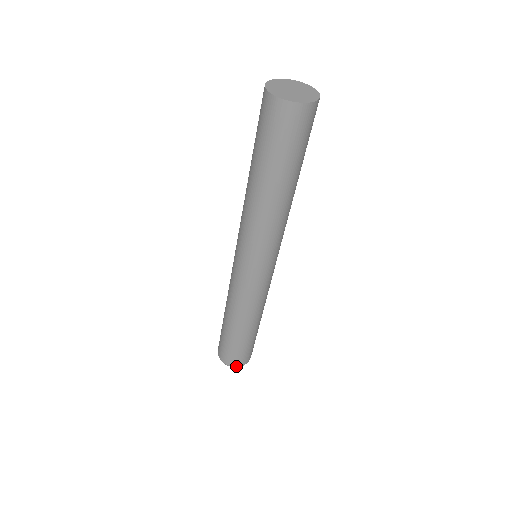
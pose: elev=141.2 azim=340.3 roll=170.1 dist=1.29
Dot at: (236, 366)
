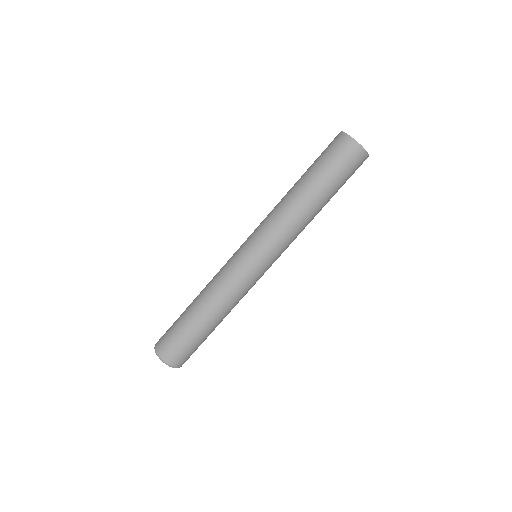
Dot at: (164, 359)
